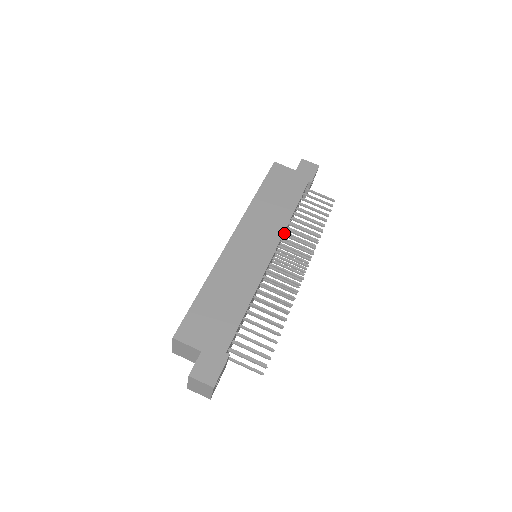
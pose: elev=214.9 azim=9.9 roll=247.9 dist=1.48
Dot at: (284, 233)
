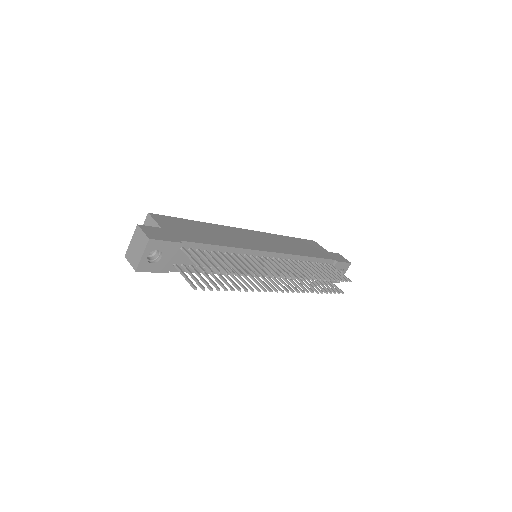
Dot at: occluded
